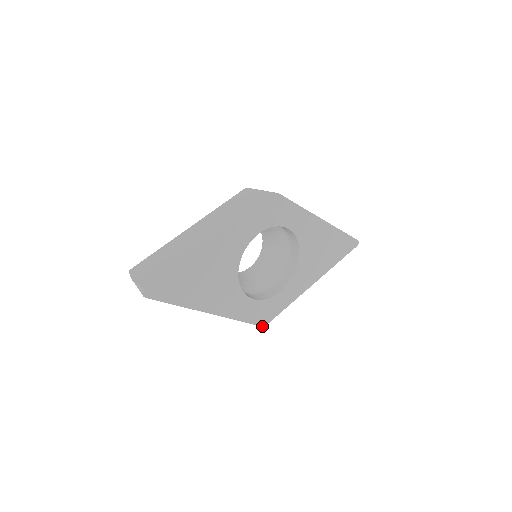
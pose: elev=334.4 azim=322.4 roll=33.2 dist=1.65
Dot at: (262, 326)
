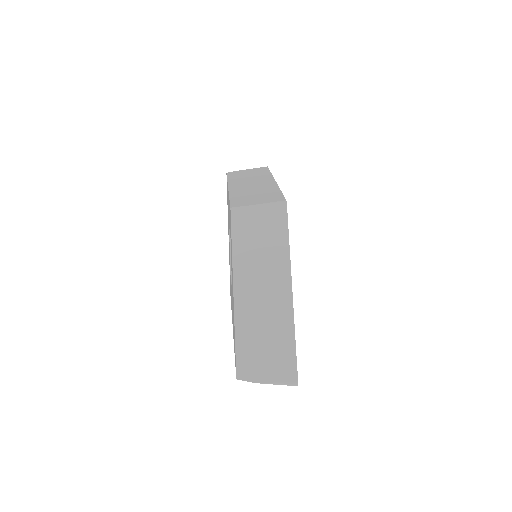
Dot at: occluded
